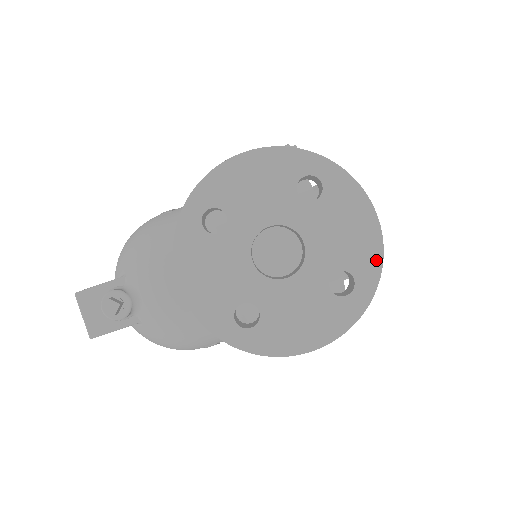
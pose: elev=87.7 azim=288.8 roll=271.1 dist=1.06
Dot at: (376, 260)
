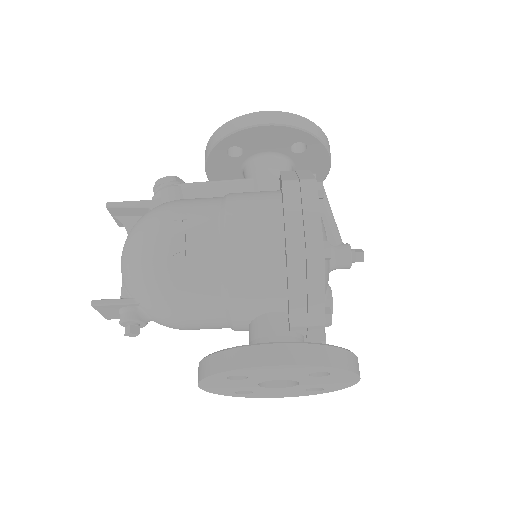
Dot at: (344, 387)
